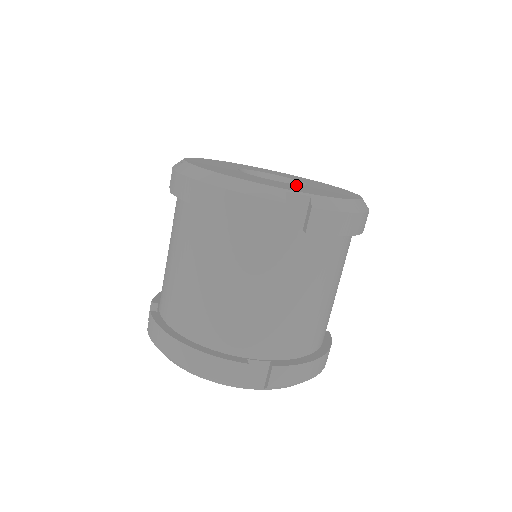
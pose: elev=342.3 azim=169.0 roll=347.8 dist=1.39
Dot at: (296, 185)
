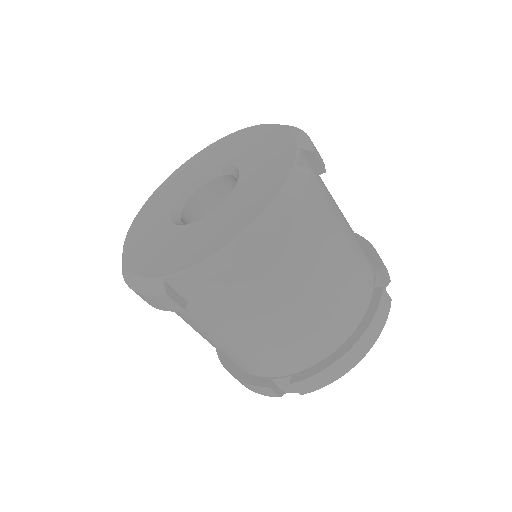
Dot at: (203, 222)
